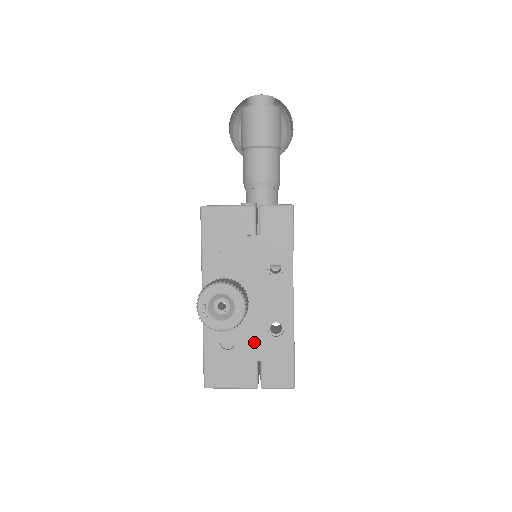
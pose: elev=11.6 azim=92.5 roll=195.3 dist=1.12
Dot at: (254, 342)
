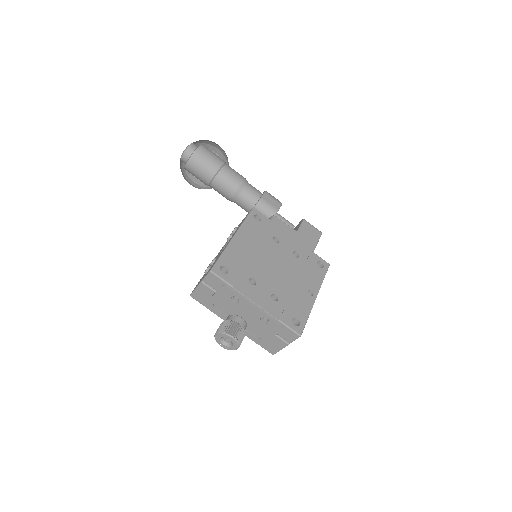
Dot at: (265, 330)
